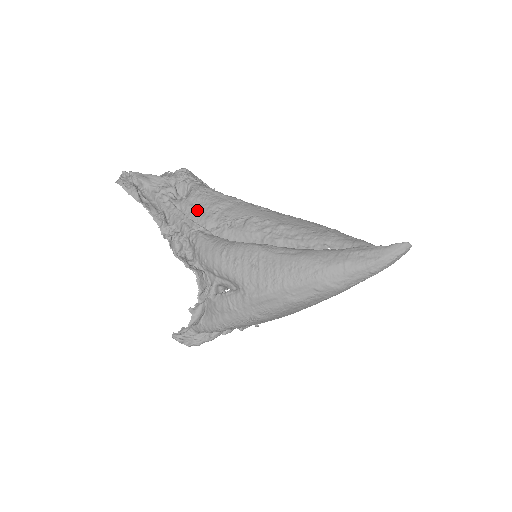
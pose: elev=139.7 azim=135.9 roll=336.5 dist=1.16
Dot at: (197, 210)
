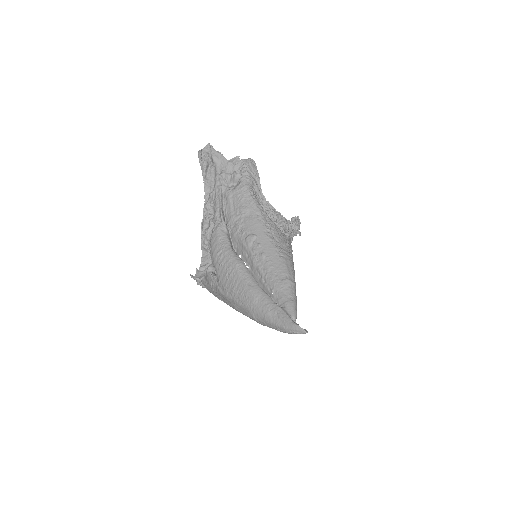
Dot at: (231, 205)
